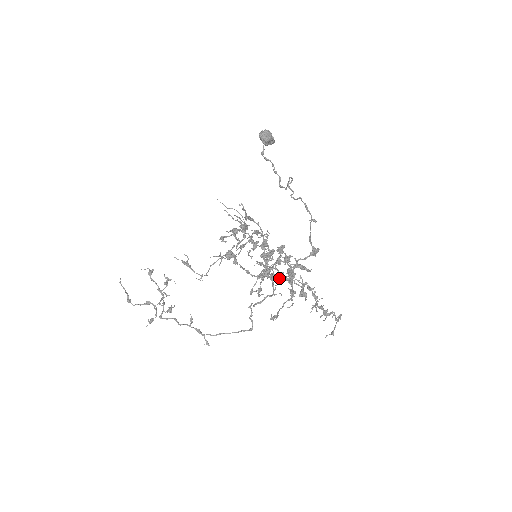
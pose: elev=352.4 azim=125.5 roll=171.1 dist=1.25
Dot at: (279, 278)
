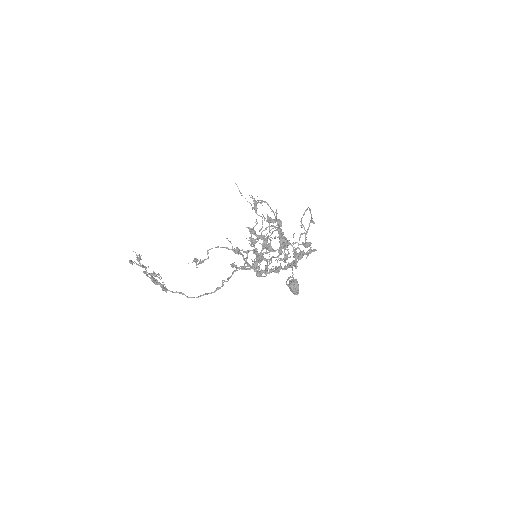
Dot at: (272, 219)
